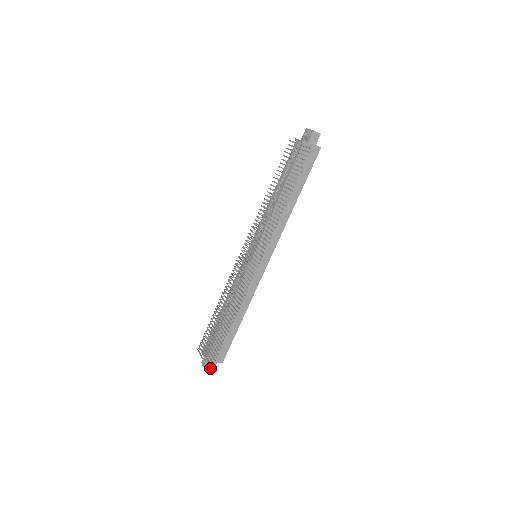
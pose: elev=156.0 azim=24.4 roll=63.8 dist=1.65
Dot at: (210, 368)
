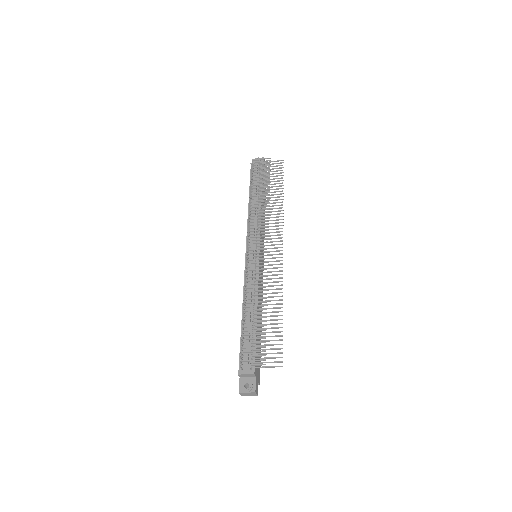
Dot at: (256, 390)
